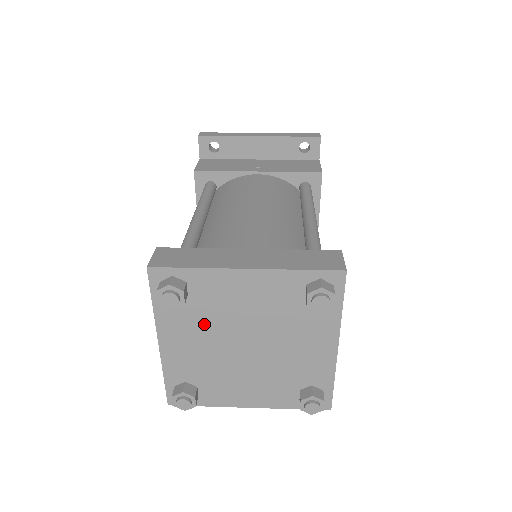
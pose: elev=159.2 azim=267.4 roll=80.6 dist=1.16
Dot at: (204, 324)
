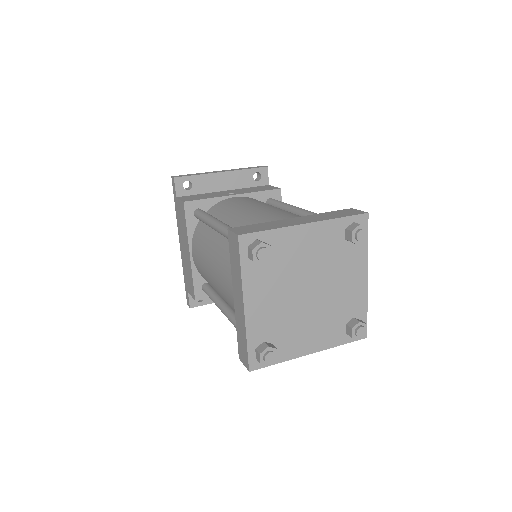
Dot at: (279, 279)
